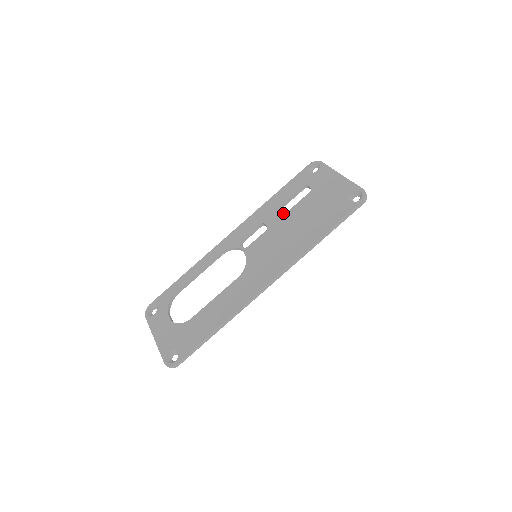
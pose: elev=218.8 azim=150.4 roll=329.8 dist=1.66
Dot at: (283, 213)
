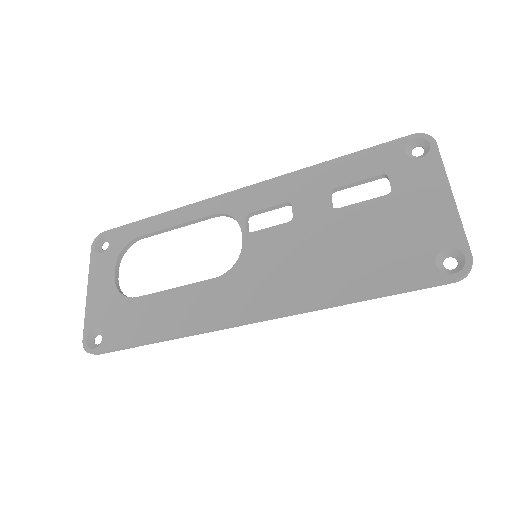
Dot at: (327, 207)
